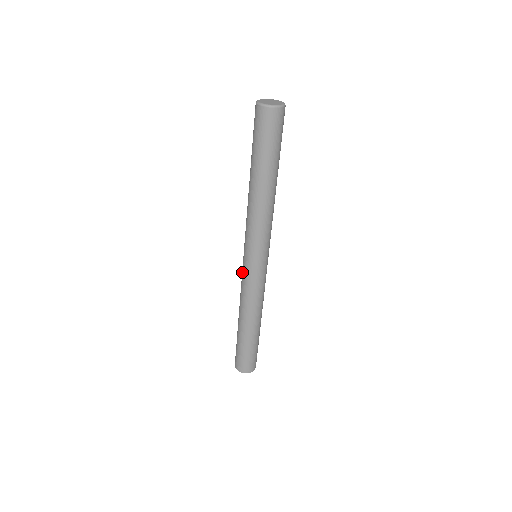
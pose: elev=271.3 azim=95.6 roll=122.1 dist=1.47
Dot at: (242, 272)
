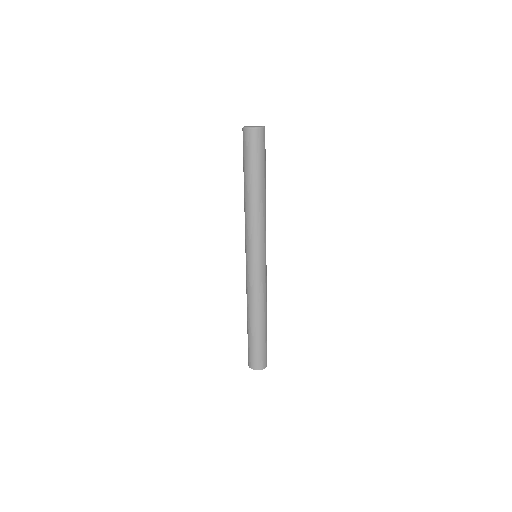
Dot at: (246, 272)
